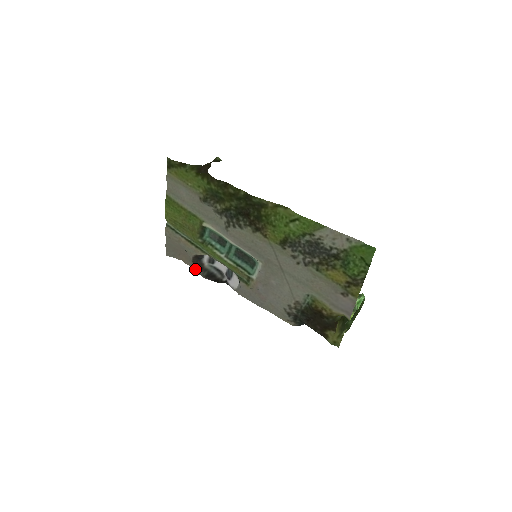
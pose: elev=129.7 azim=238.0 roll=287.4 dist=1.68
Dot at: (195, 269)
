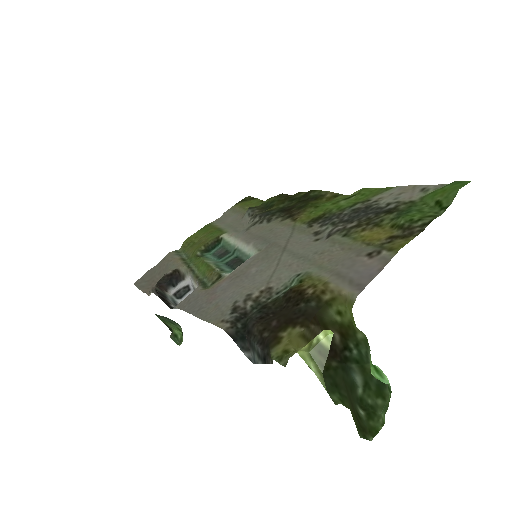
Dot at: occluded
